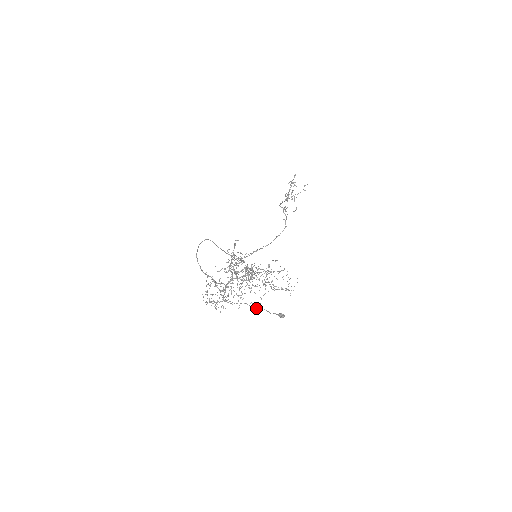
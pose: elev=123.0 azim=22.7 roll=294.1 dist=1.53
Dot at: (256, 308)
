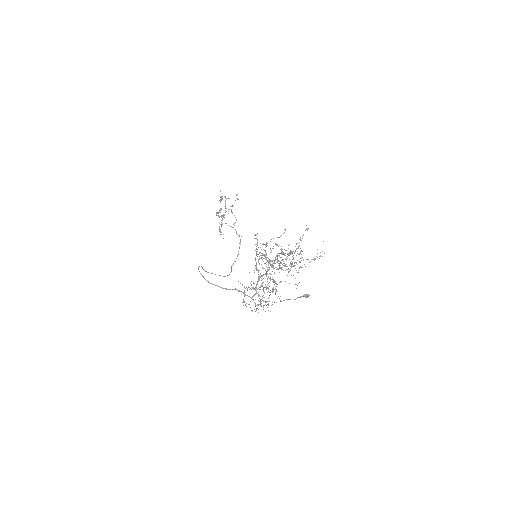
Dot at: occluded
